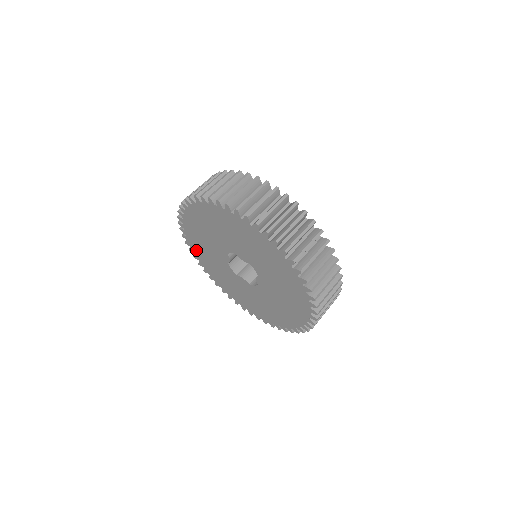
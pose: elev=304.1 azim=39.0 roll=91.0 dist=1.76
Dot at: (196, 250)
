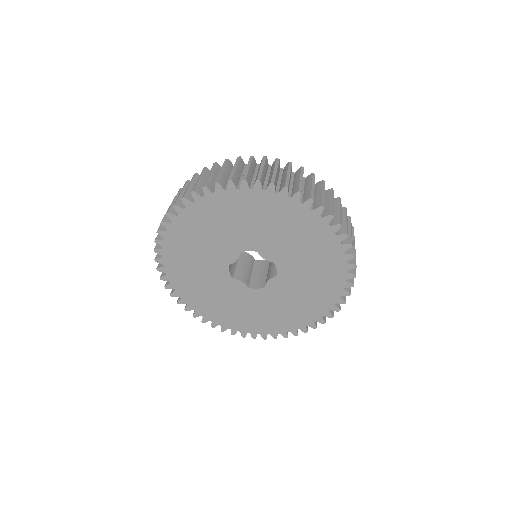
Dot at: (172, 250)
